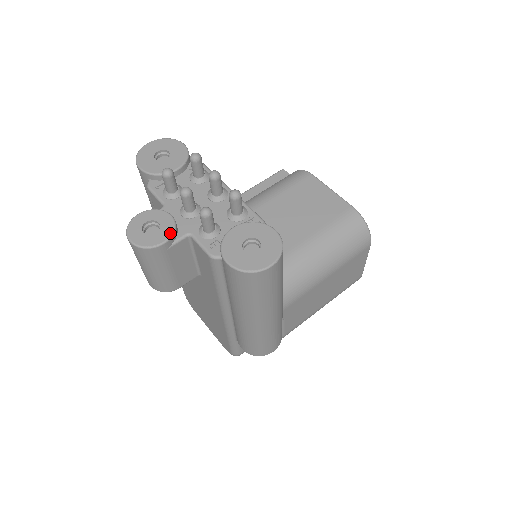
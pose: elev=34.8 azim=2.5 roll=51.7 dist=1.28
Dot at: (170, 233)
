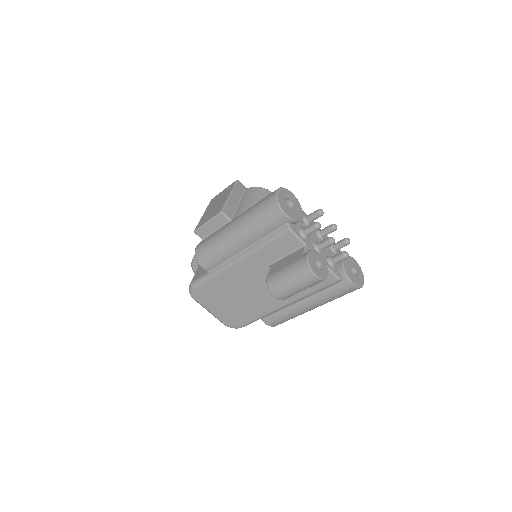
Dot at: (327, 268)
